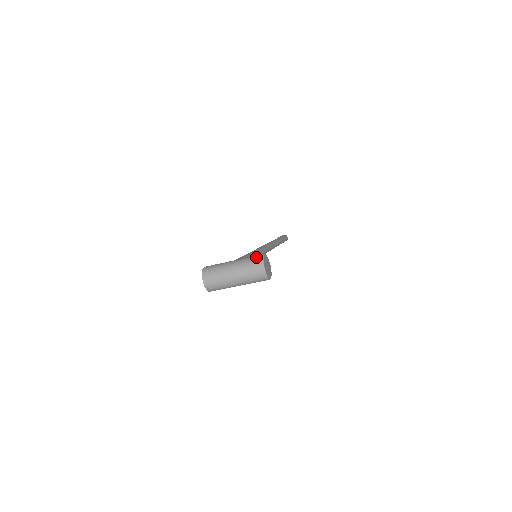
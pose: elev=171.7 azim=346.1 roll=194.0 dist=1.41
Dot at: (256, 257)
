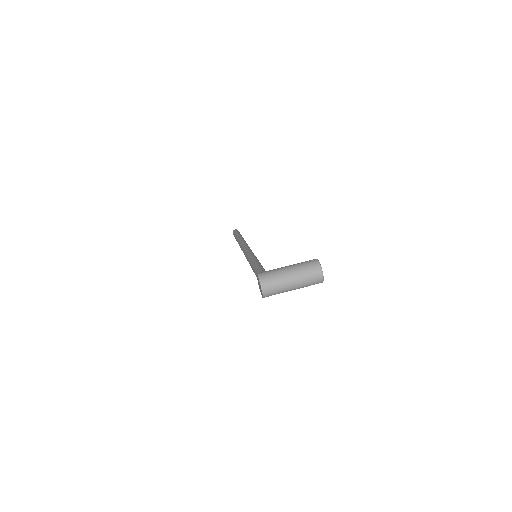
Dot at: (312, 262)
